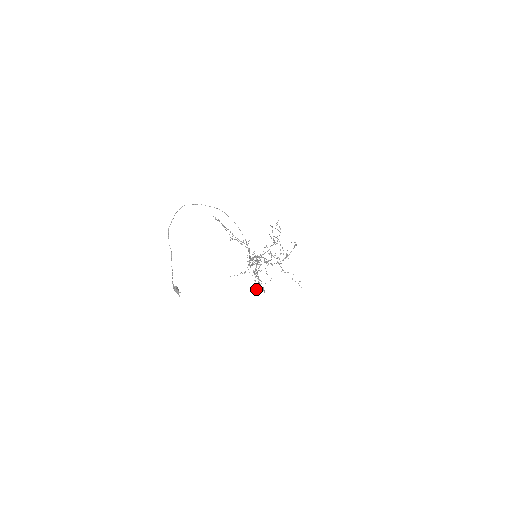
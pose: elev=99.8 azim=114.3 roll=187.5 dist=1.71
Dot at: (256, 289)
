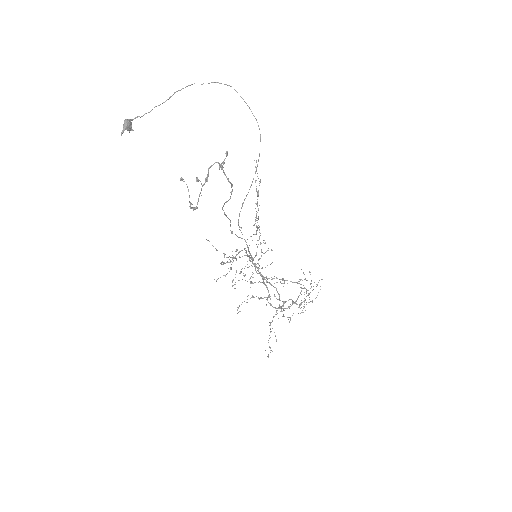
Dot at: (181, 178)
